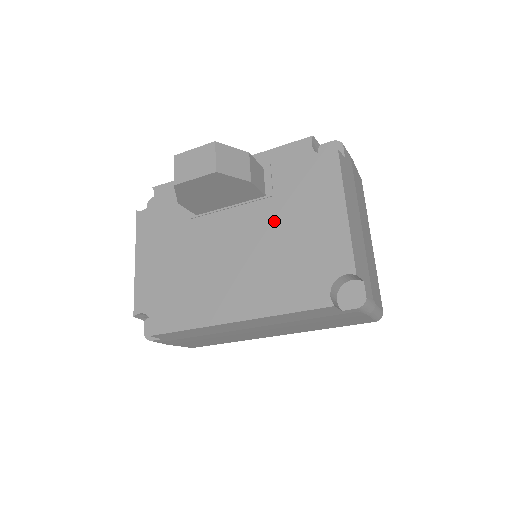
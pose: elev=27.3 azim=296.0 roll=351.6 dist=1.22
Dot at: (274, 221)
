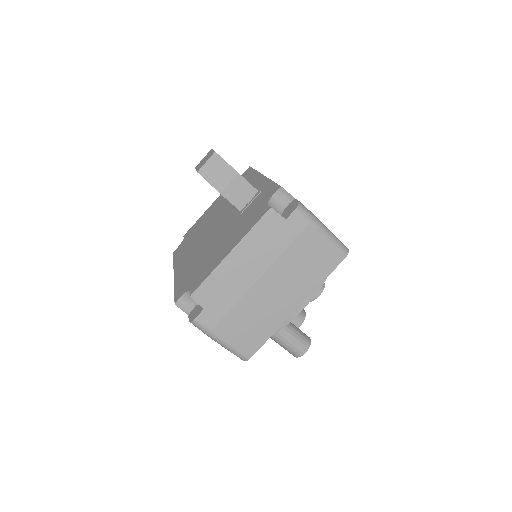
Dot at: (225, 231)
